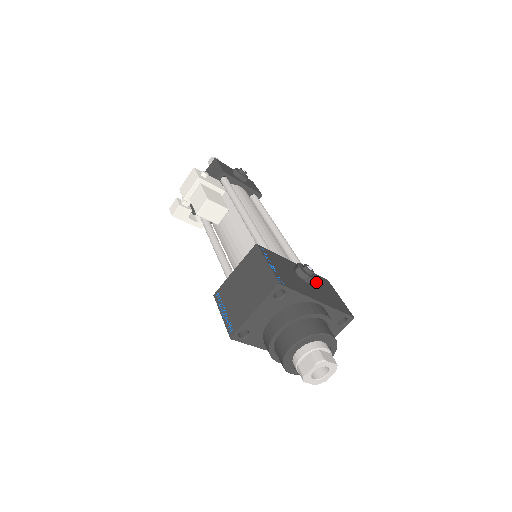
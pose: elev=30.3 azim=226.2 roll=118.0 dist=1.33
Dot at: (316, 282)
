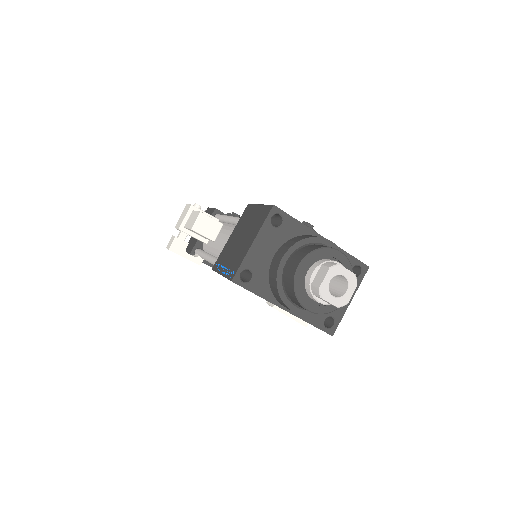
Dot at: occluded
